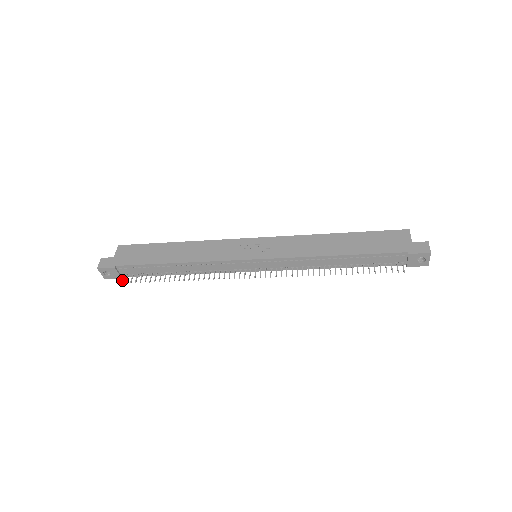
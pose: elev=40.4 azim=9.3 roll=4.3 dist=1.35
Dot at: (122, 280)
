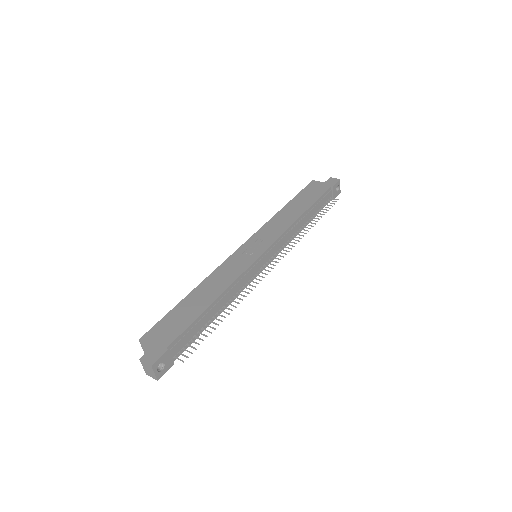
Dot at: (181, 360)
